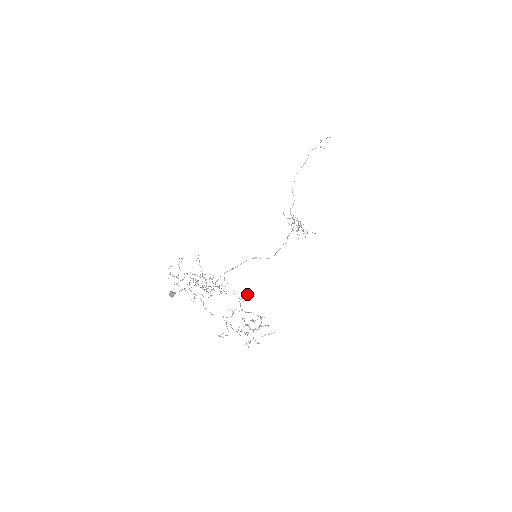
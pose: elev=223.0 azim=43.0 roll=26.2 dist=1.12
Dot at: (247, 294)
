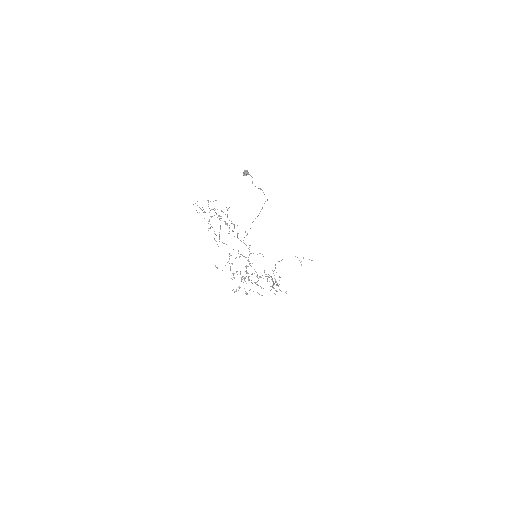
Dot at: (259, 253)
